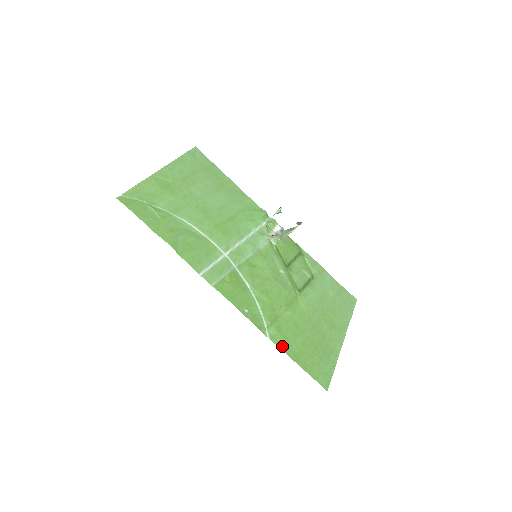
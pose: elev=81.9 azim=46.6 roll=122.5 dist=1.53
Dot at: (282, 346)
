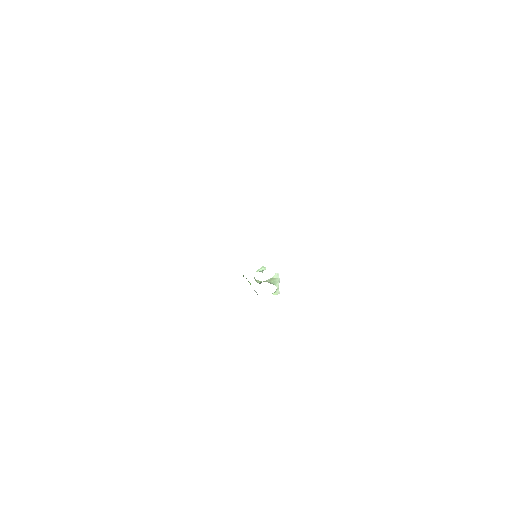
Dot at: occluded
